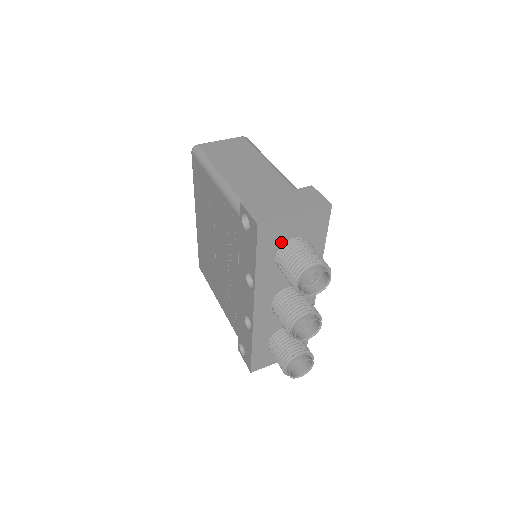
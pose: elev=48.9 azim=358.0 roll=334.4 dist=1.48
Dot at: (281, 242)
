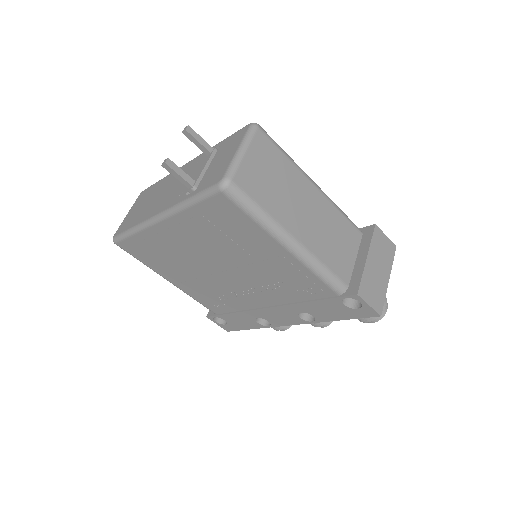
Dot at: occluded
